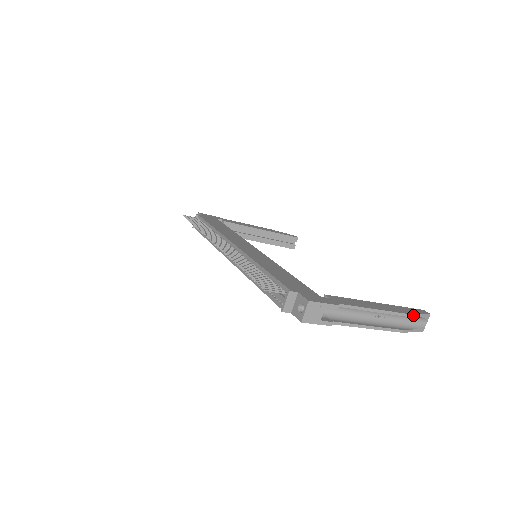
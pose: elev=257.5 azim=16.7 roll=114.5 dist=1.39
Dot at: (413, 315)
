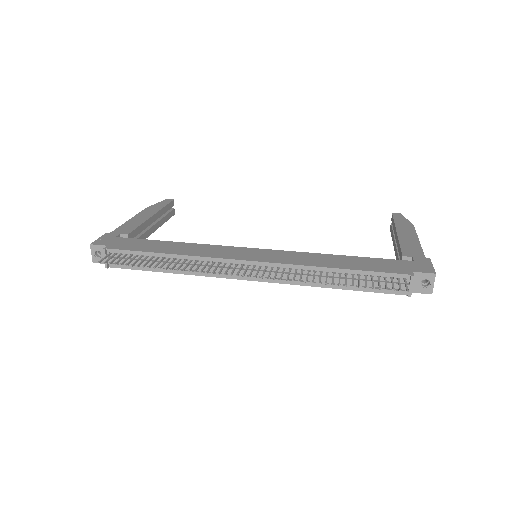
Dot at: (411, 224)
